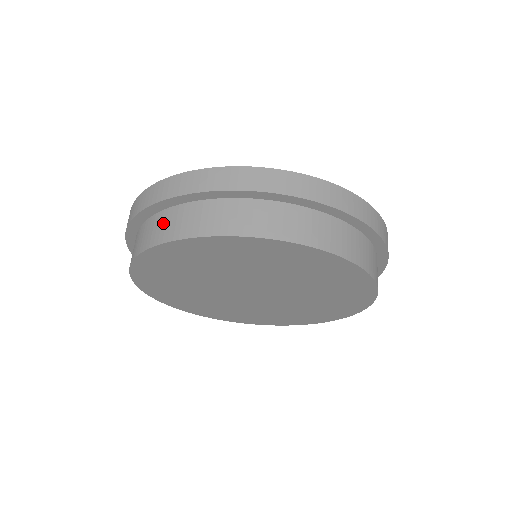
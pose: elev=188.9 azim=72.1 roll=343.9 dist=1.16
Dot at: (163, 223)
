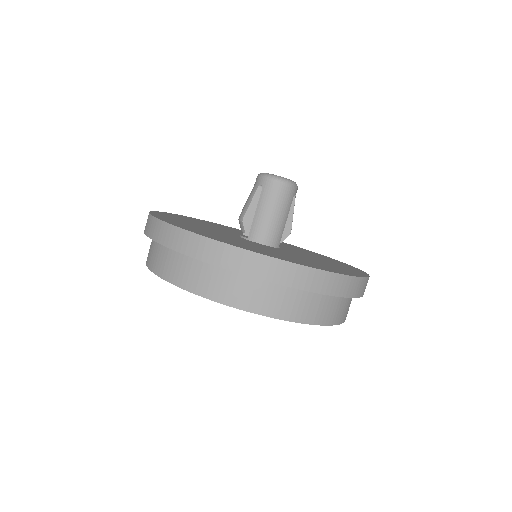
Dot at: occluded
